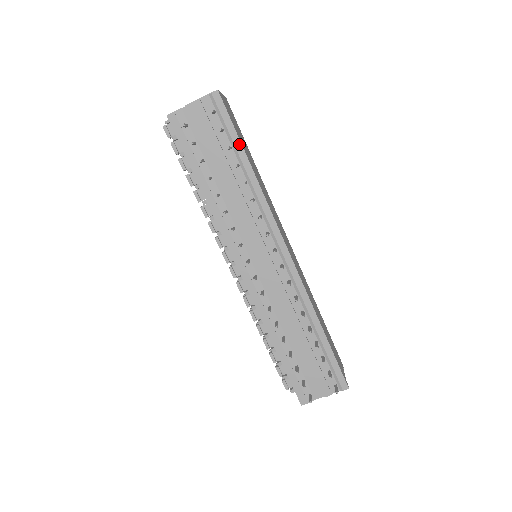
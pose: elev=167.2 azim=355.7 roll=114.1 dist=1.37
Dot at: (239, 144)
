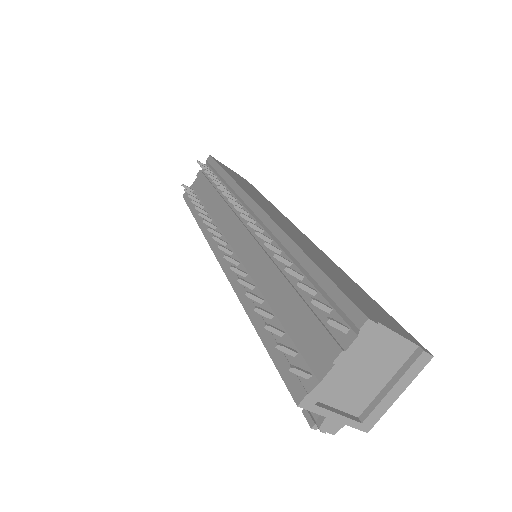
Dot at: (220, 169)
